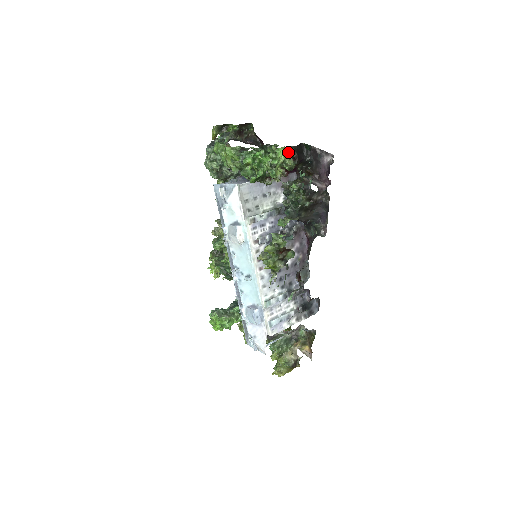
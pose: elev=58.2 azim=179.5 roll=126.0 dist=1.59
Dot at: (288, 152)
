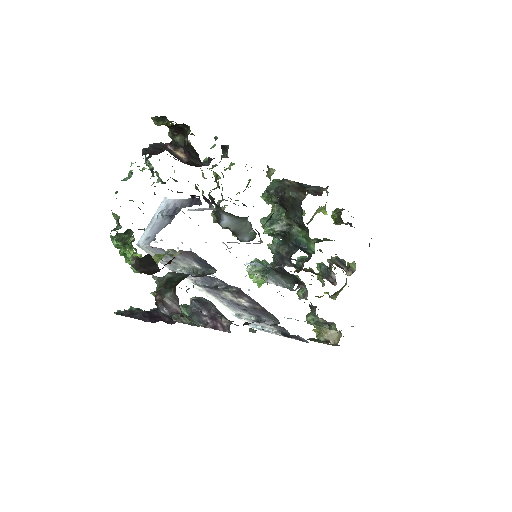
Dot at: (133, 262)
